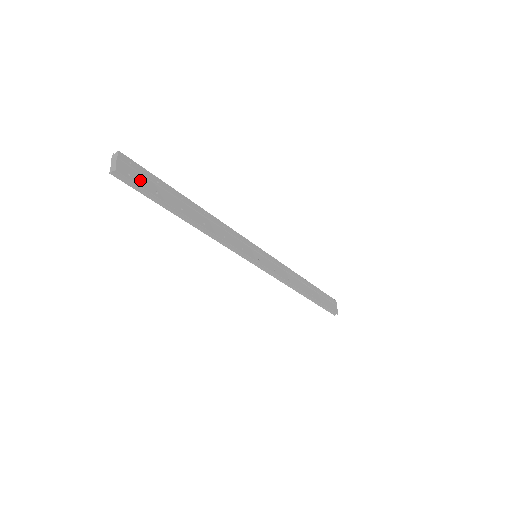
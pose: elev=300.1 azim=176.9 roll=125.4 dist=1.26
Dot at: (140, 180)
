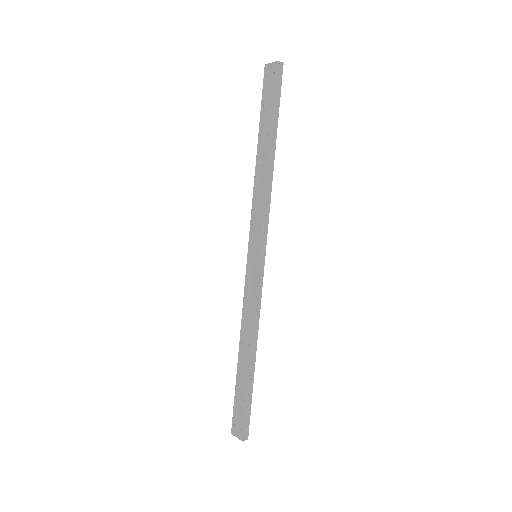
Dot at: (277, 89)
